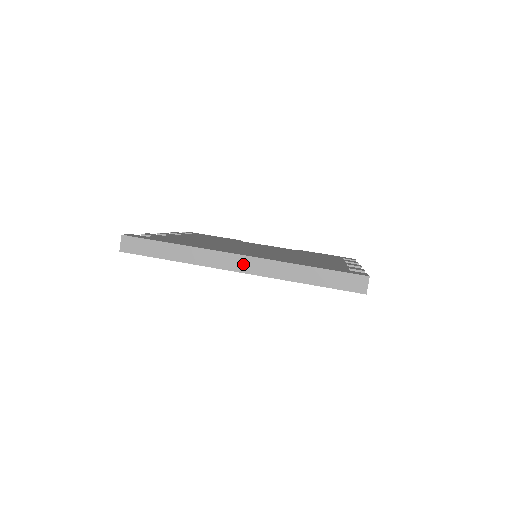
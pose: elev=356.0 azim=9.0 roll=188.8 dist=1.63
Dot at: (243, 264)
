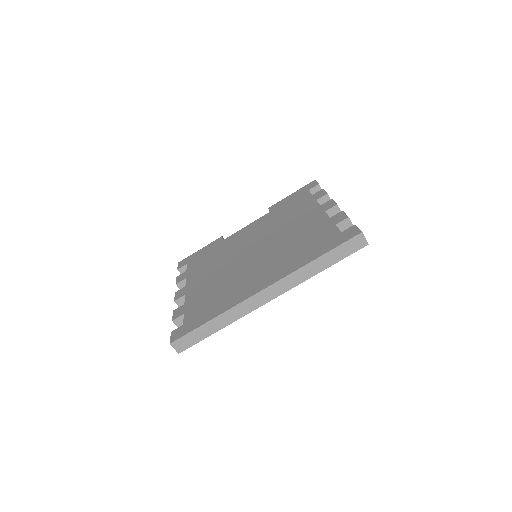
Dot at: (270, 294)
